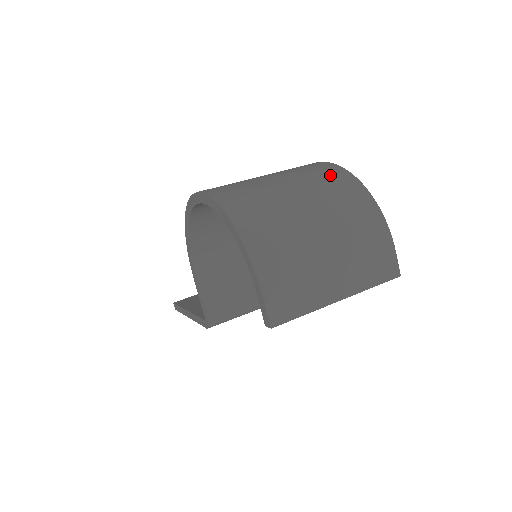
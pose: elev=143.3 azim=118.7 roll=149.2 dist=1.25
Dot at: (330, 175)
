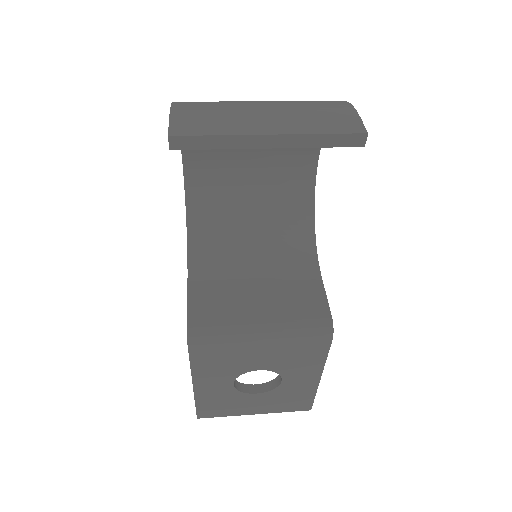
Dot at: occluded
